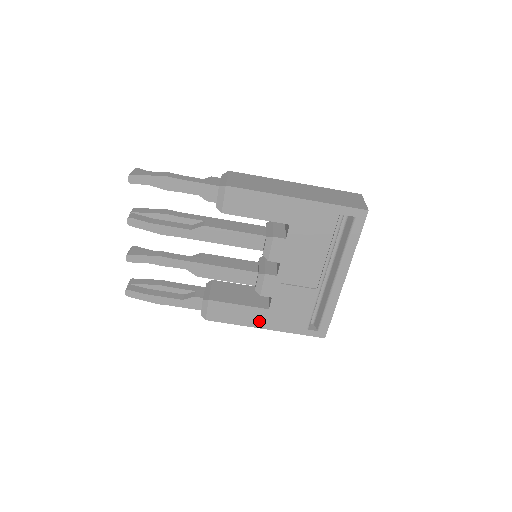
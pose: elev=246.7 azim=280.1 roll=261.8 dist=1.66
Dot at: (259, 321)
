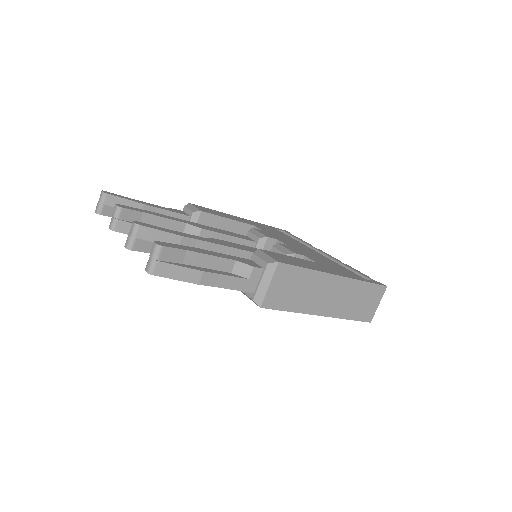
Dot at: occluded
